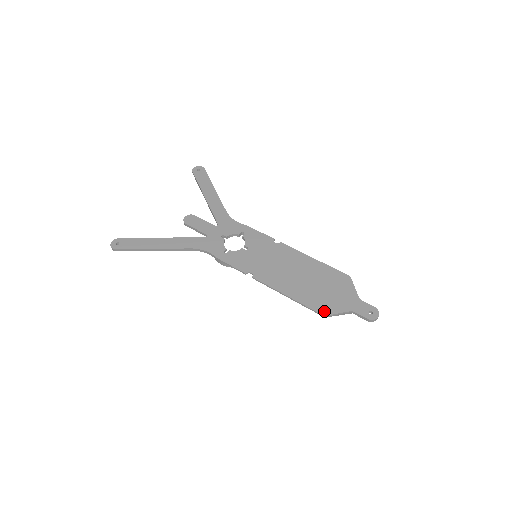
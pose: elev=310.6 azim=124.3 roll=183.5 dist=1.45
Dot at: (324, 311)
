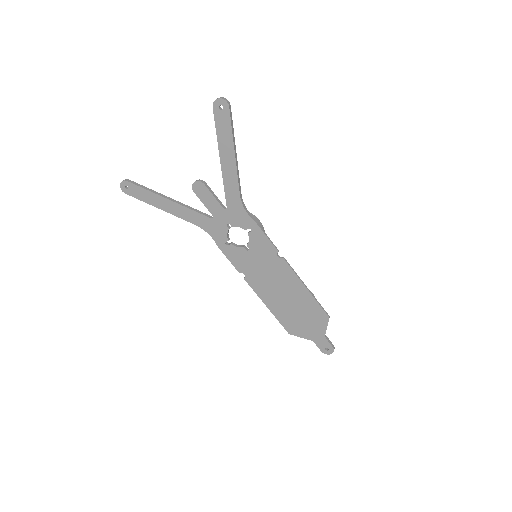
Dot at: (291, 331)
